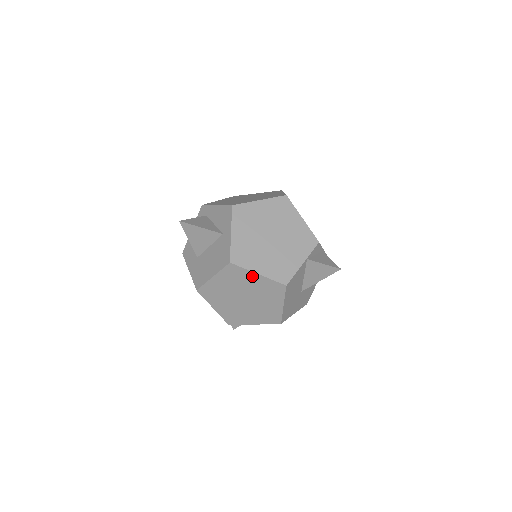
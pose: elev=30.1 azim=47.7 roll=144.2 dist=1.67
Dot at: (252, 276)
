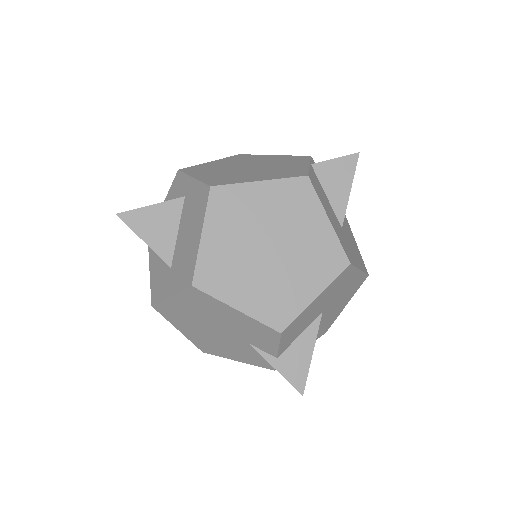
Dot at: (254, 191)
